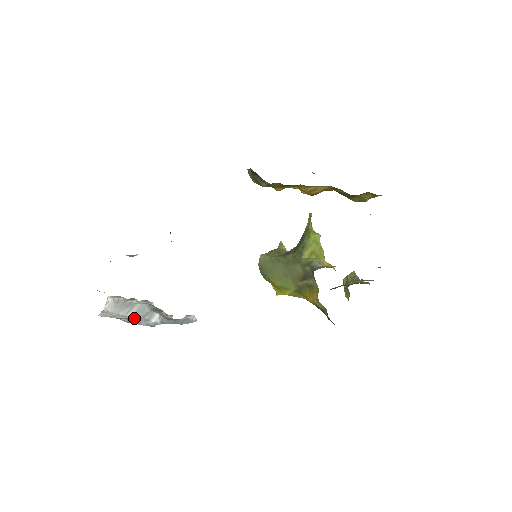
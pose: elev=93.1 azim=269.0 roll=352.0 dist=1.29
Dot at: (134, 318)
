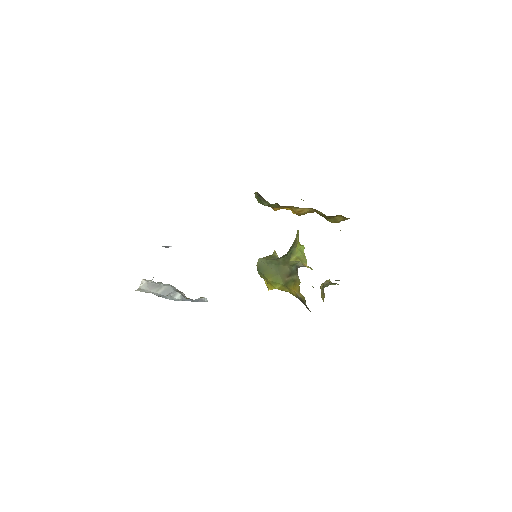
Dot at: (162, 295)
